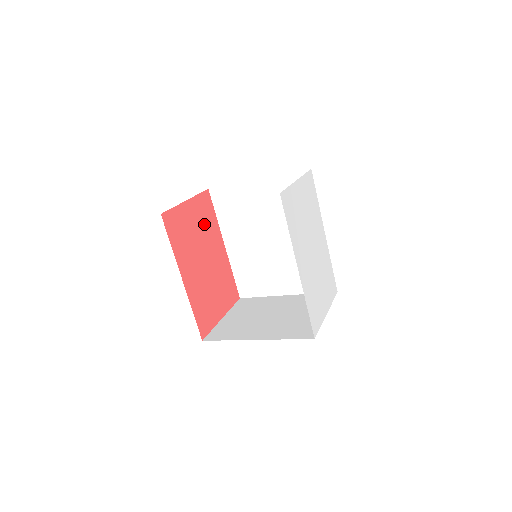
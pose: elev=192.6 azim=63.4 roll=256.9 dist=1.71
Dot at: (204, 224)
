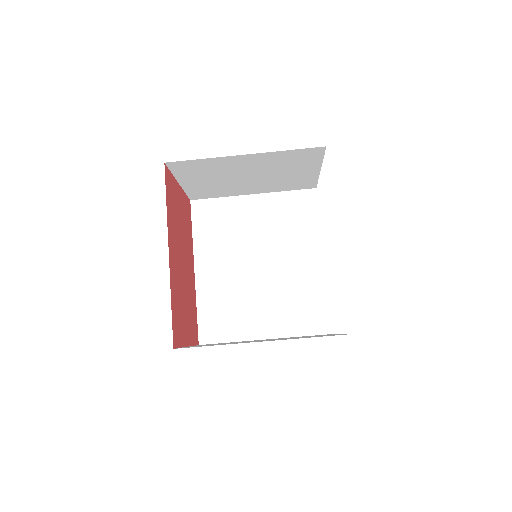
Dot at: (185, 226)
